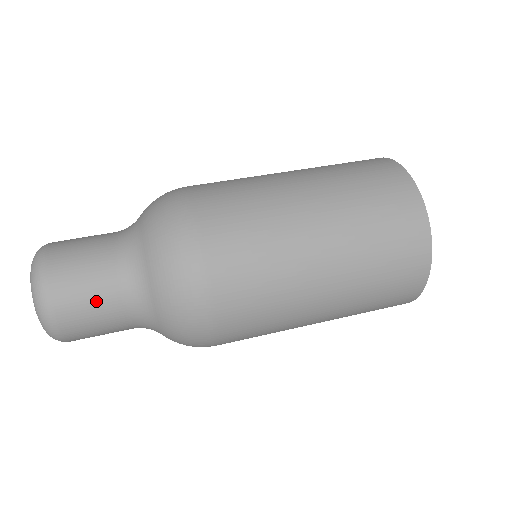
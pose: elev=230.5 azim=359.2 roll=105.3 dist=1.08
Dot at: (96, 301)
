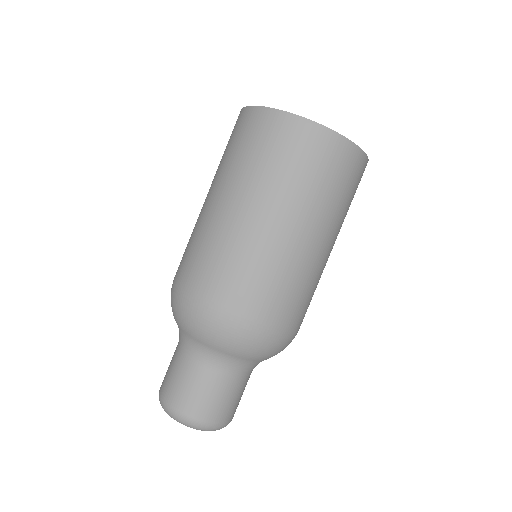
Dot at: occluded
